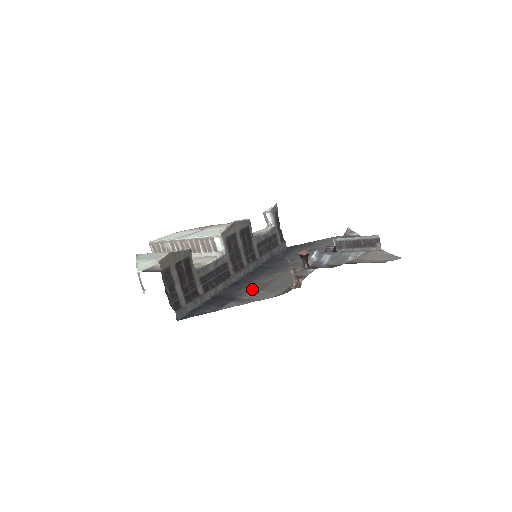
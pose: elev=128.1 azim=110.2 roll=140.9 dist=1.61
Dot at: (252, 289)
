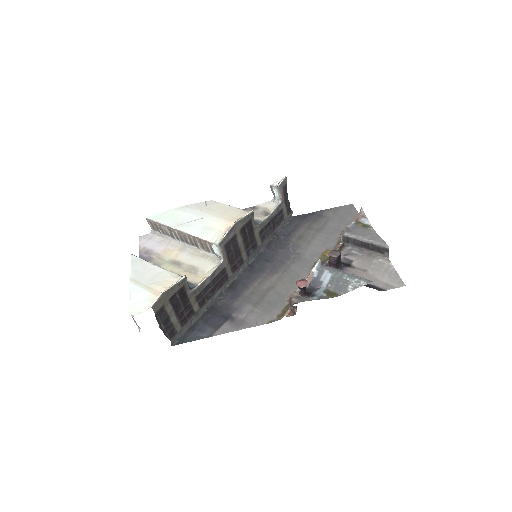
Dot at: (248, 302)
